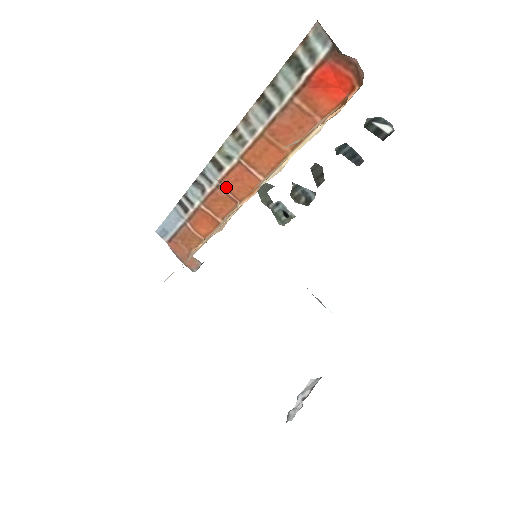
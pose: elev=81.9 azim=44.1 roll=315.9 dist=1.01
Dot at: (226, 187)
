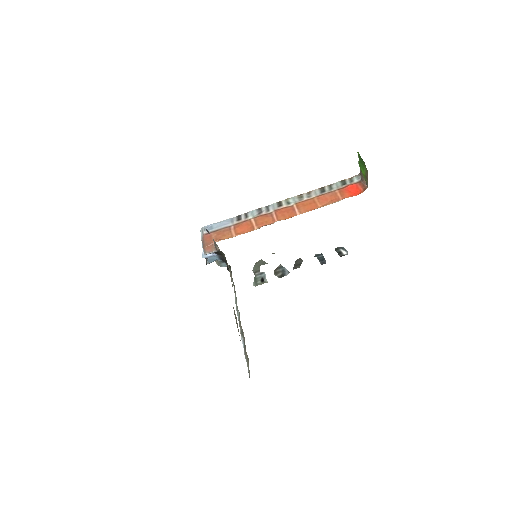
Dot at: (277, 213)
